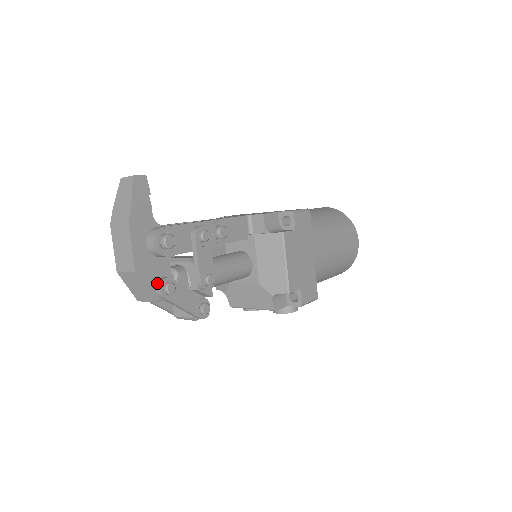
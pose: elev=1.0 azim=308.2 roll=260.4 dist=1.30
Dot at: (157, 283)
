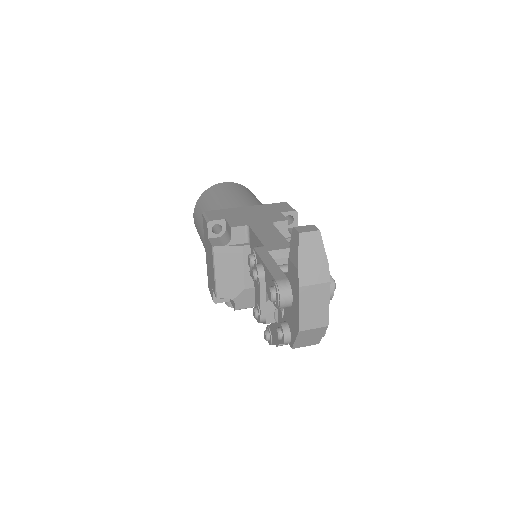
Dot at: occluded
